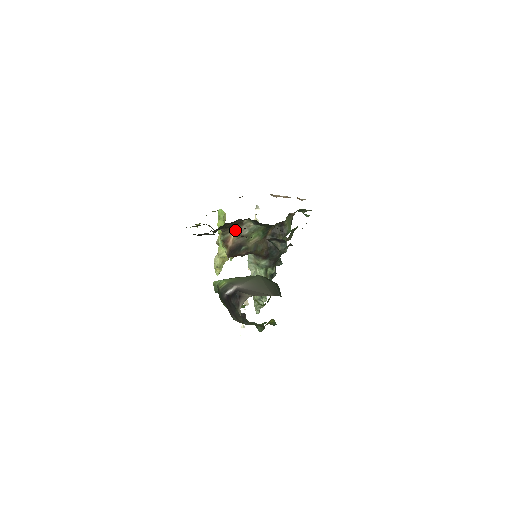
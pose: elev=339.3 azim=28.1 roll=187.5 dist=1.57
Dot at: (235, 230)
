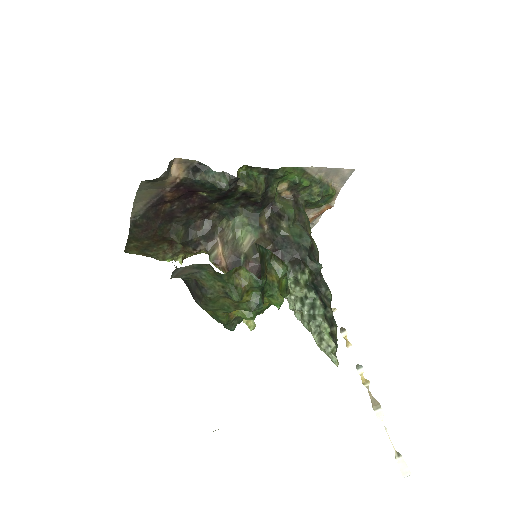
Dot at: (219, 242)
